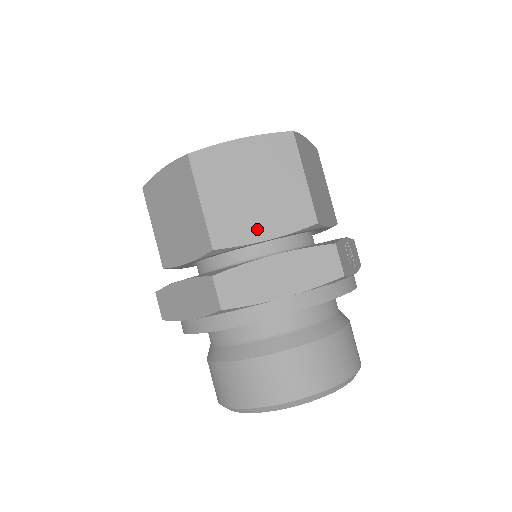
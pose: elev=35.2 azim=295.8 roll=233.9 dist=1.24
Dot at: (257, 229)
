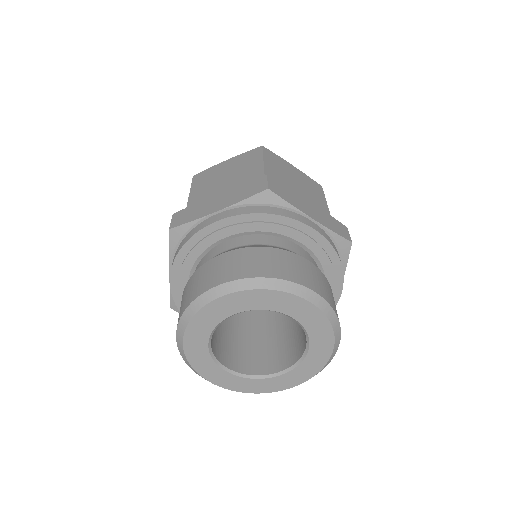
Dot at: occluded
